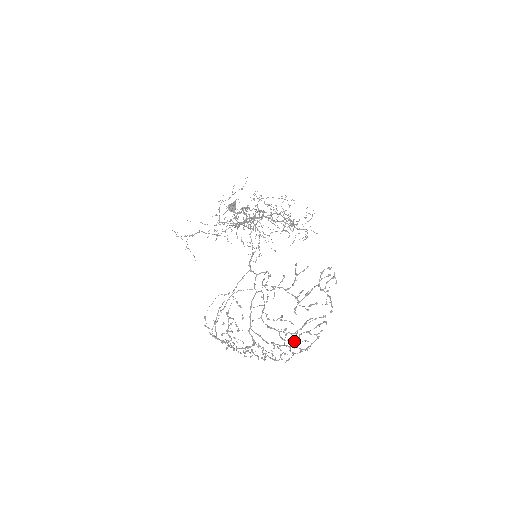
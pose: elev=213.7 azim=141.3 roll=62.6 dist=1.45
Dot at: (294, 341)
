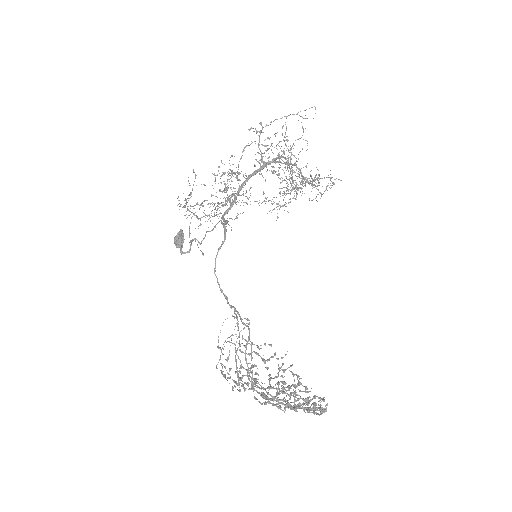
Dot at: occluded
